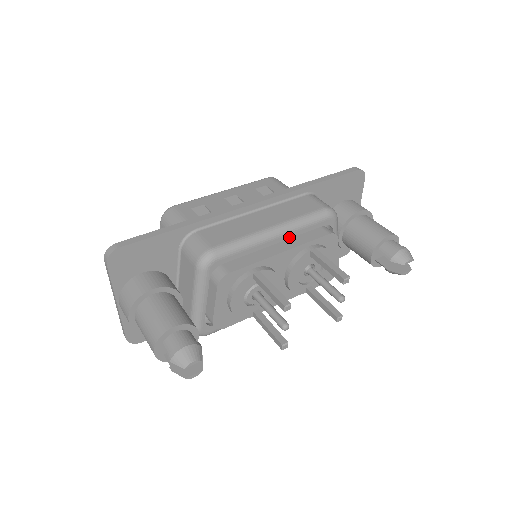
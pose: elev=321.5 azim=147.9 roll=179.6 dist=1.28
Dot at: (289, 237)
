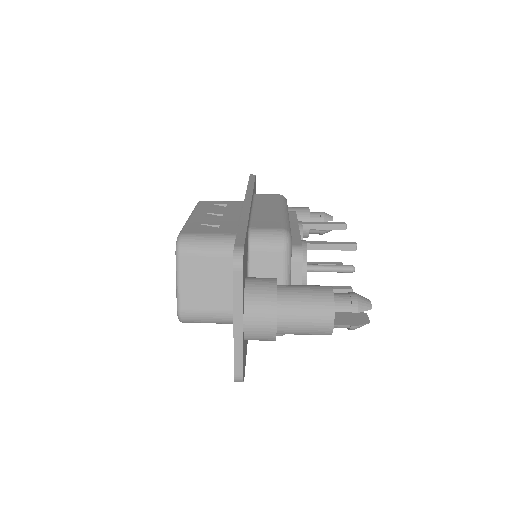
Dot at: occluded
